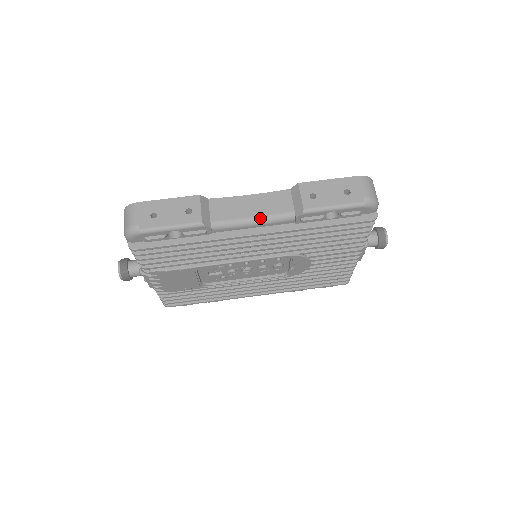
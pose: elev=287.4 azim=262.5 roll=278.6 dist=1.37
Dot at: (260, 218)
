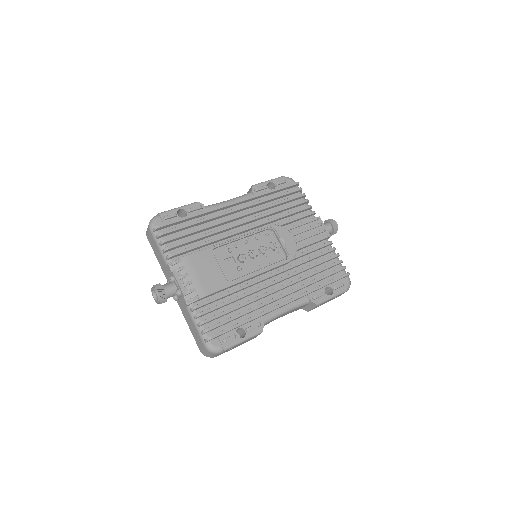
Dot at: (232, 199)
